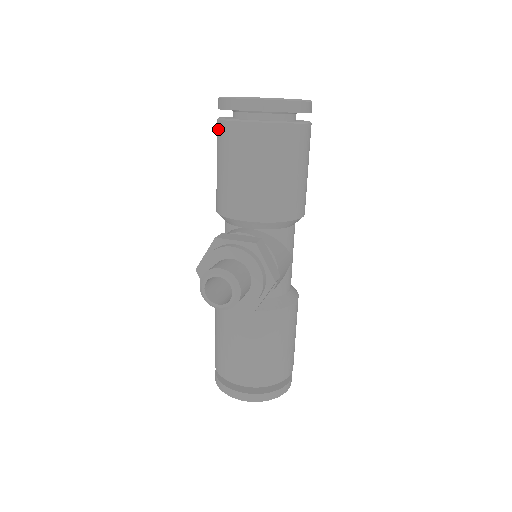
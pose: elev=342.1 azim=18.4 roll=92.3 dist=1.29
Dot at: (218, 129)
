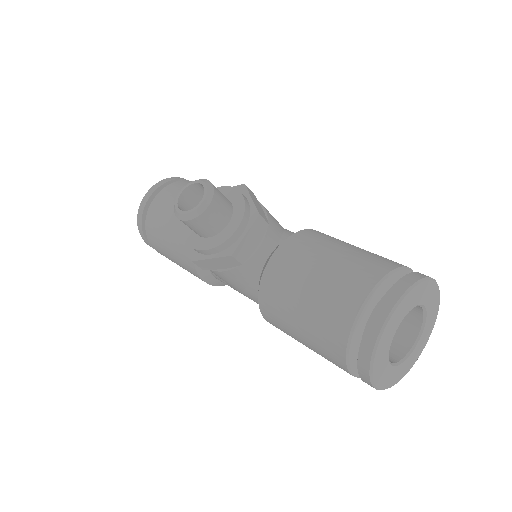
Dot at: (150, 237)
